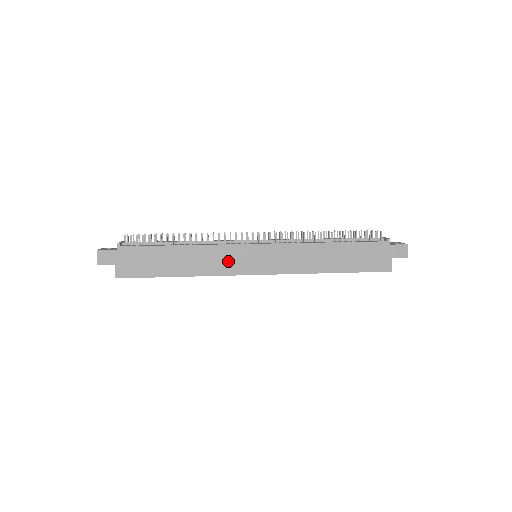
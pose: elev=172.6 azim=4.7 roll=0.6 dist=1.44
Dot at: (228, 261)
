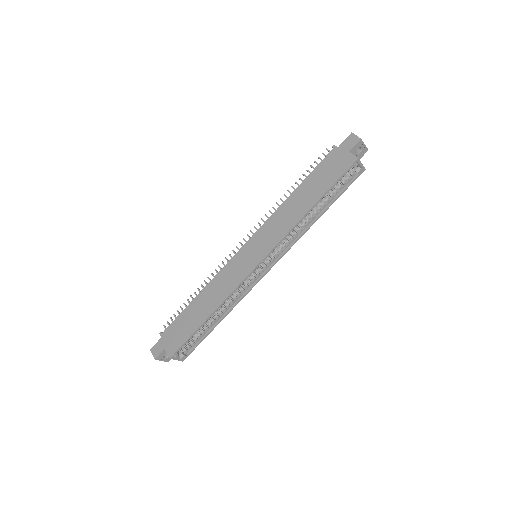
Dot at: (233, 275)
